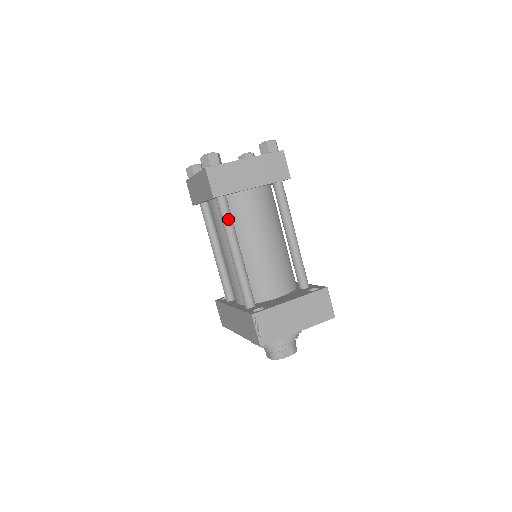
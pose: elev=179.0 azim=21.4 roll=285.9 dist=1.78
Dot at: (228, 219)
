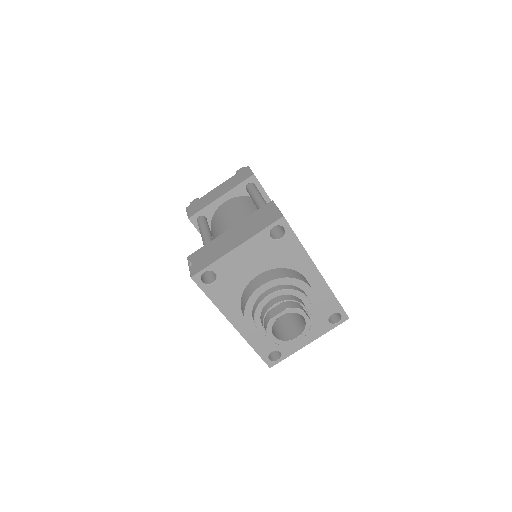
Dot at: (202, 226)
